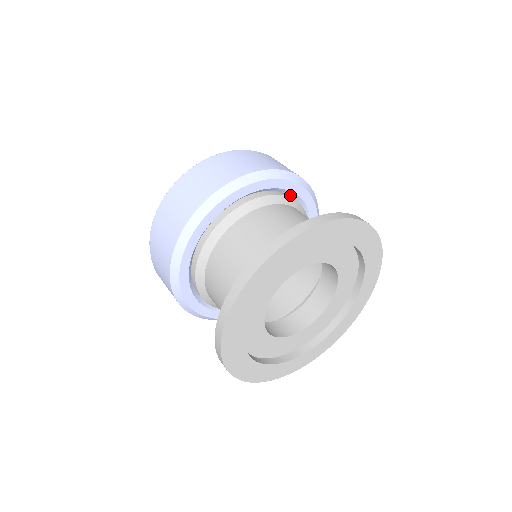
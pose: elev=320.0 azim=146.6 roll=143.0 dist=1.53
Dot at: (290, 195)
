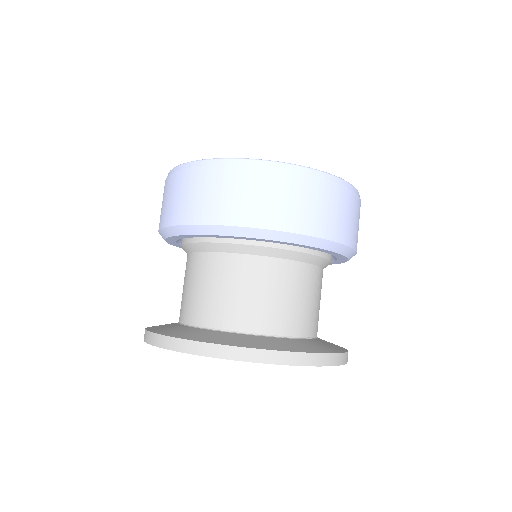
Dot at: occluded
